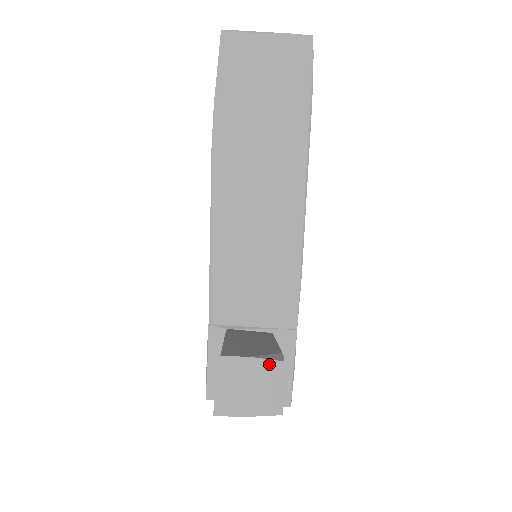
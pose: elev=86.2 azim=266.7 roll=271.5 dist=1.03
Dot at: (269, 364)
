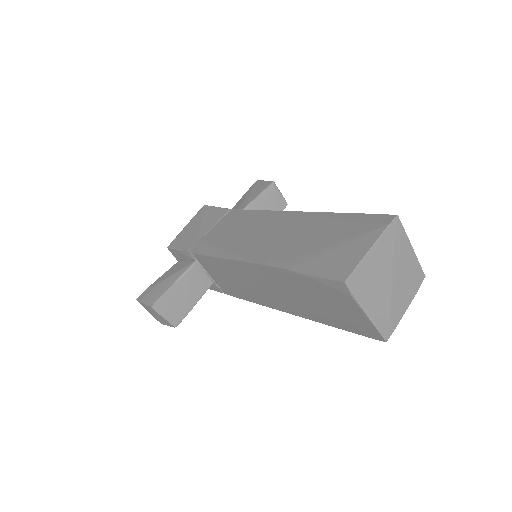
Dot at: (168, 323)
